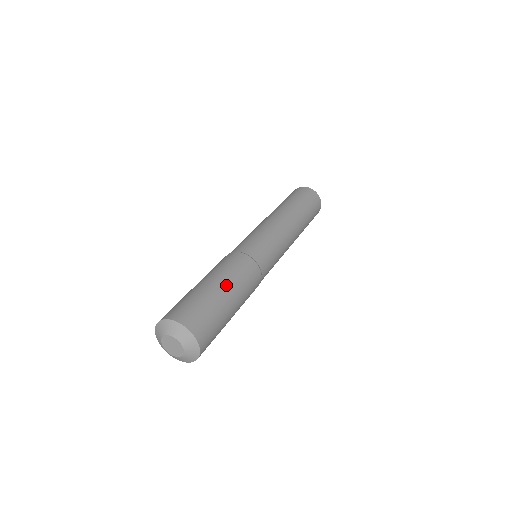
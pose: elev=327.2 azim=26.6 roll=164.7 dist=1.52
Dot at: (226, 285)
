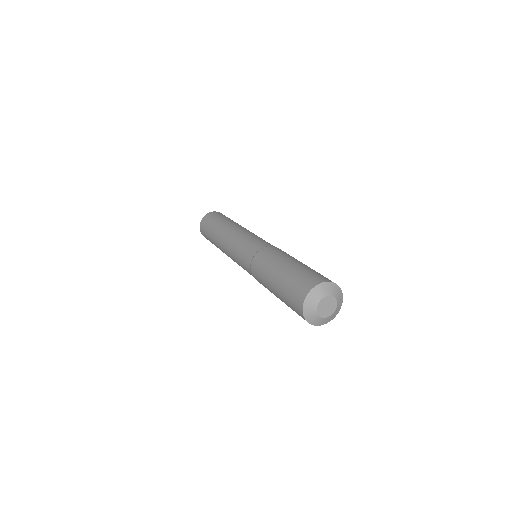
Dot at: occluded
